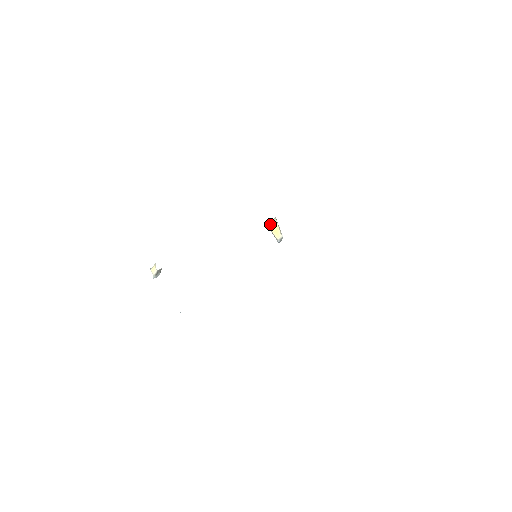
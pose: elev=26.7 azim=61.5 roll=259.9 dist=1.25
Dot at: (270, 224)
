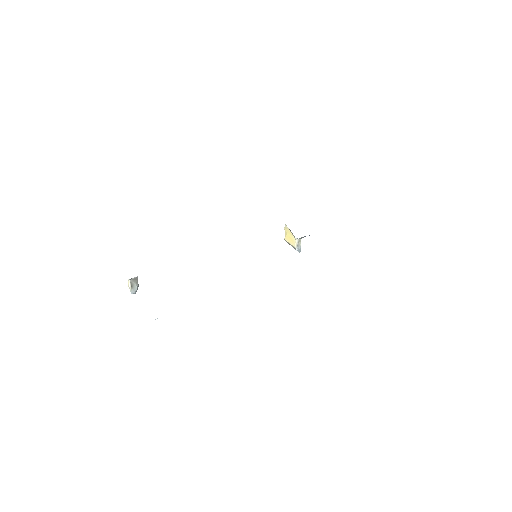
Dot at: (285, 235)
